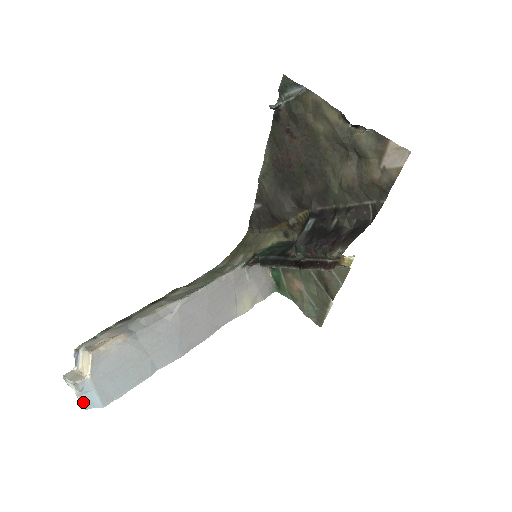
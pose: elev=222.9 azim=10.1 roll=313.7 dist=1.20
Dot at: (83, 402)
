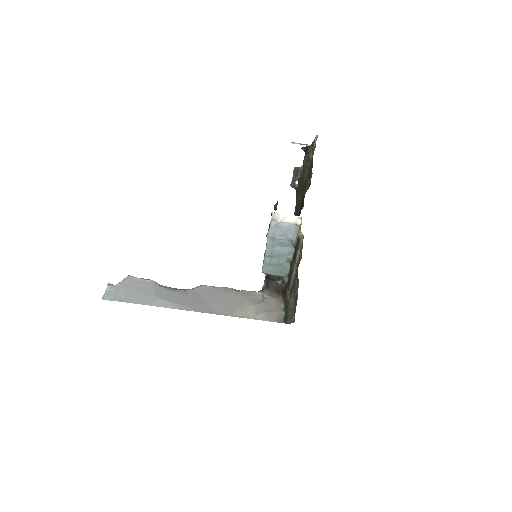
Dot at: (104, 295)
